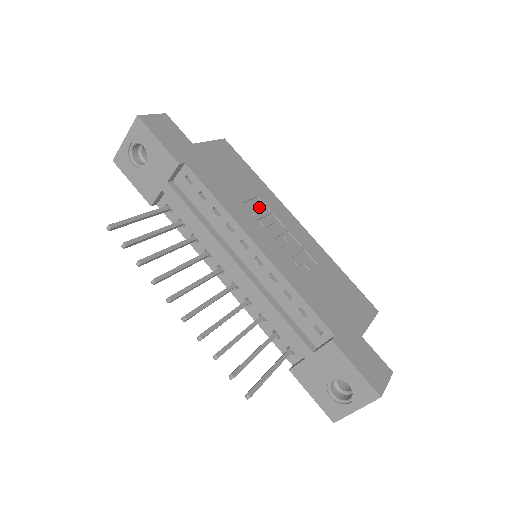
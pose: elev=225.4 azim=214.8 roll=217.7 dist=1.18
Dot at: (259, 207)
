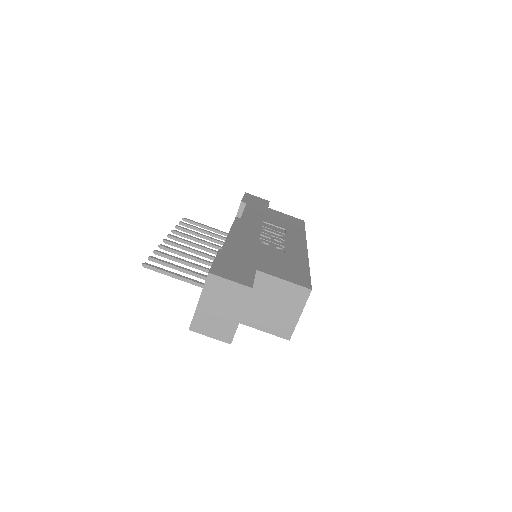
Dot at: (278, 230)
